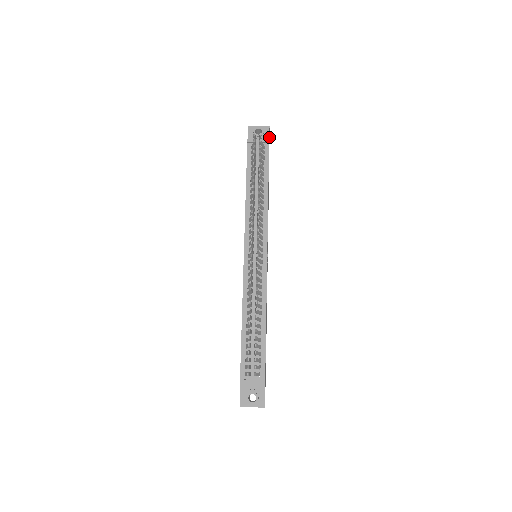
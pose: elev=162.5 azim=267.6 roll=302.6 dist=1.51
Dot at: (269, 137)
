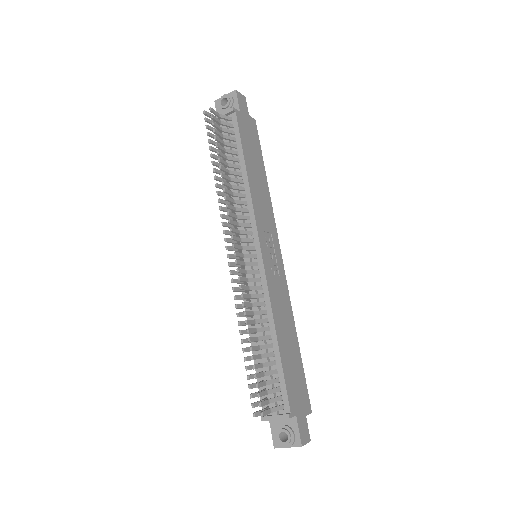
Dot at: (244, 101)
